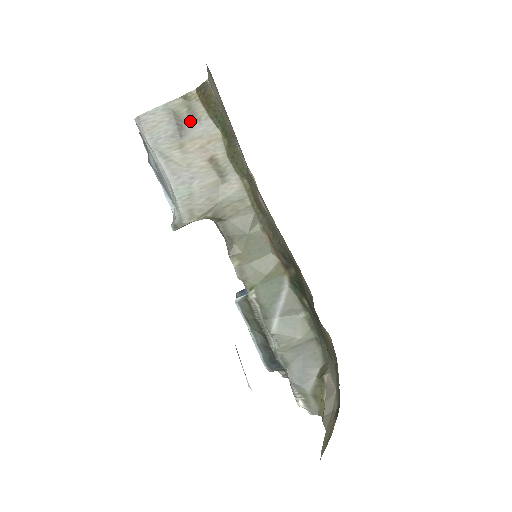
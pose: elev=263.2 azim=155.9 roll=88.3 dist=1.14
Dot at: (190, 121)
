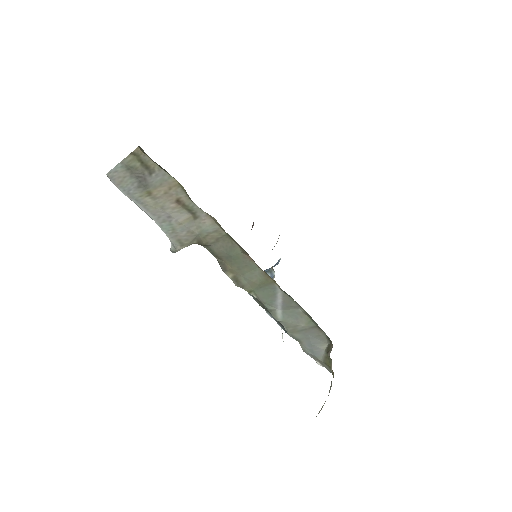
Dot at: (147, 172)
